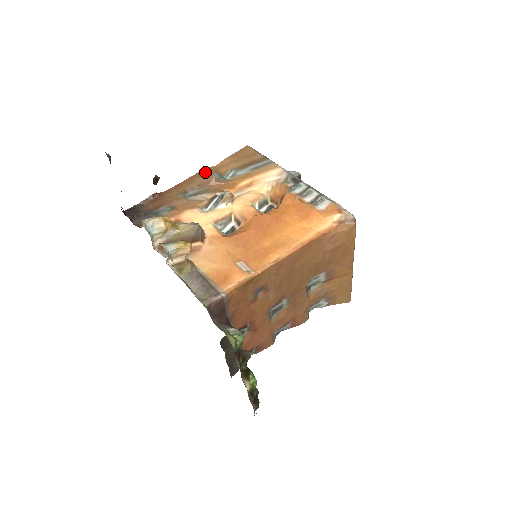
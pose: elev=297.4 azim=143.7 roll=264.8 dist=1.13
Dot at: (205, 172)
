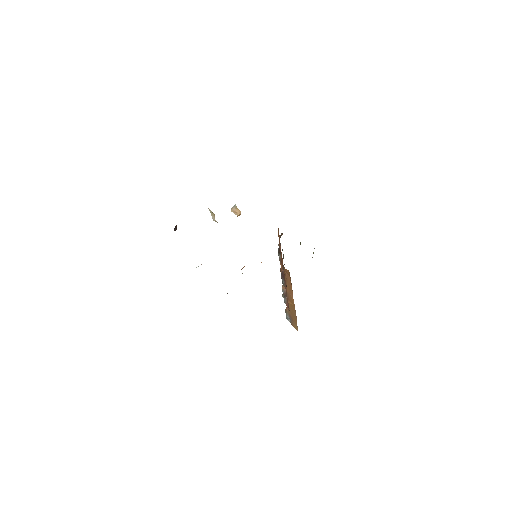
Dot at: occluded
